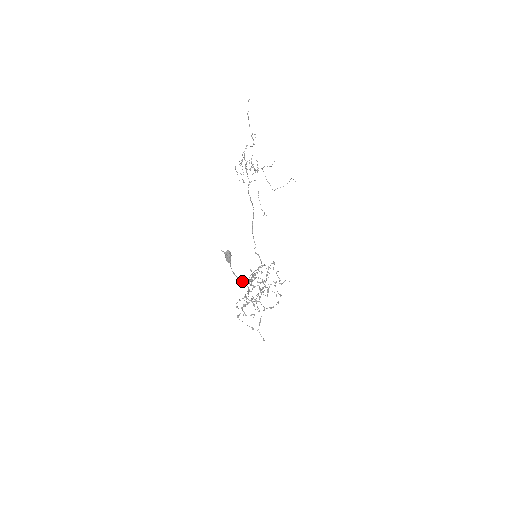
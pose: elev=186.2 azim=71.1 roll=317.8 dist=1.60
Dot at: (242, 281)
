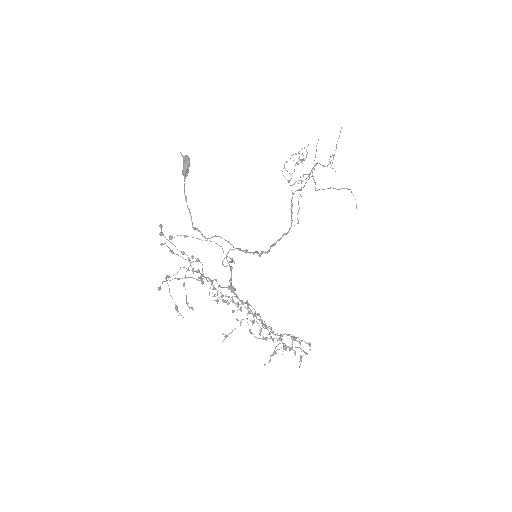
Dot at: (197, 228)
